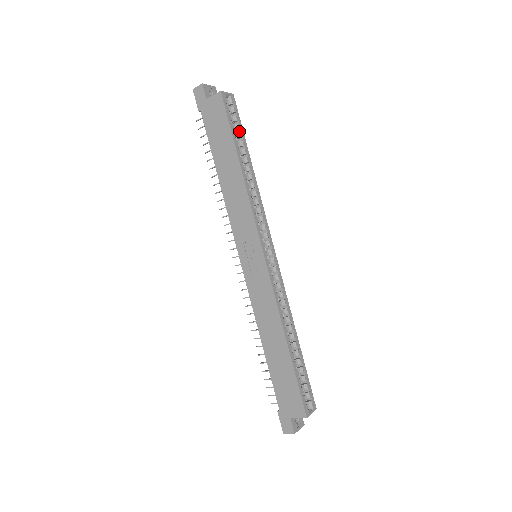
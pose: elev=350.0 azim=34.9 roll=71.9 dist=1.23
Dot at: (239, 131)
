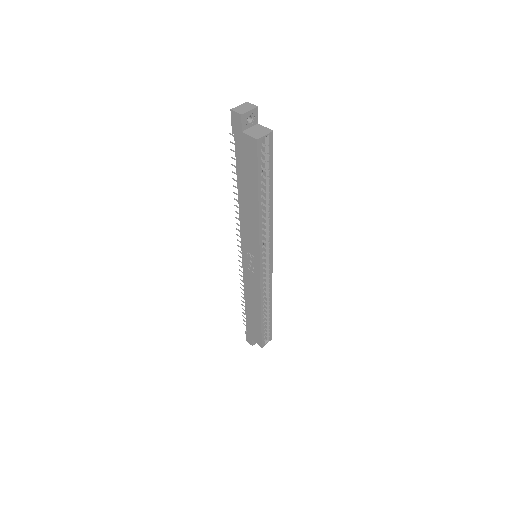
Dot at: (268, 168)
